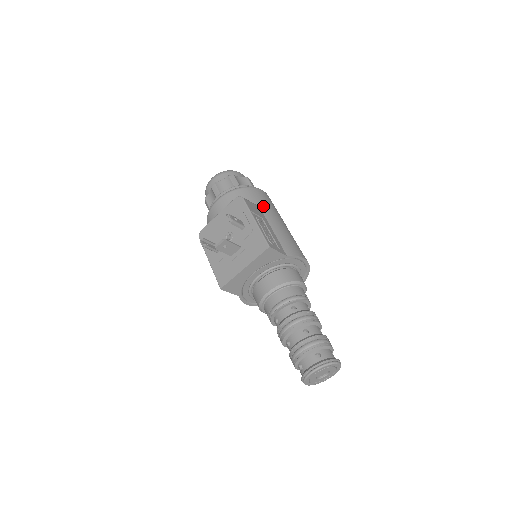
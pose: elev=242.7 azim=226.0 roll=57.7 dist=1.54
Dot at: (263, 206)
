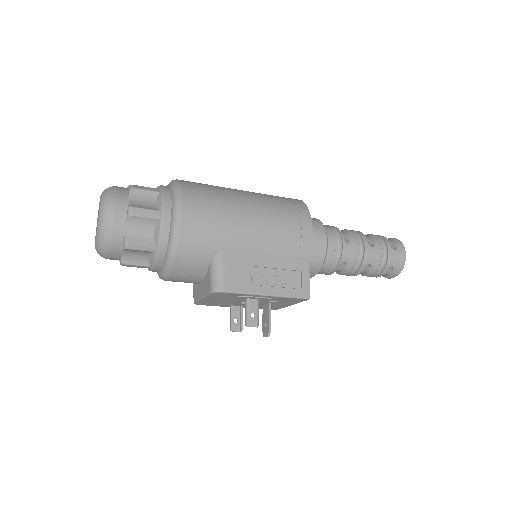
Dot at: (221, 245)
